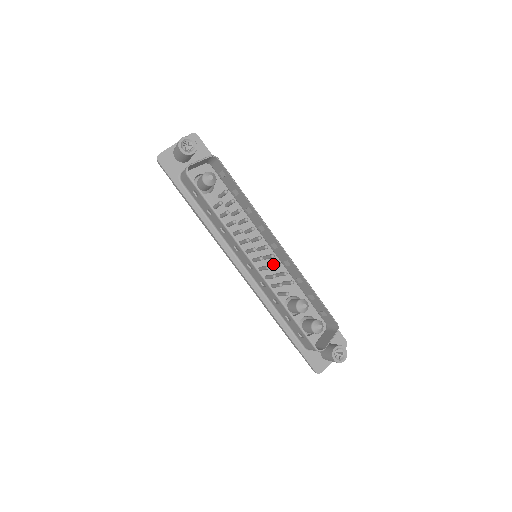
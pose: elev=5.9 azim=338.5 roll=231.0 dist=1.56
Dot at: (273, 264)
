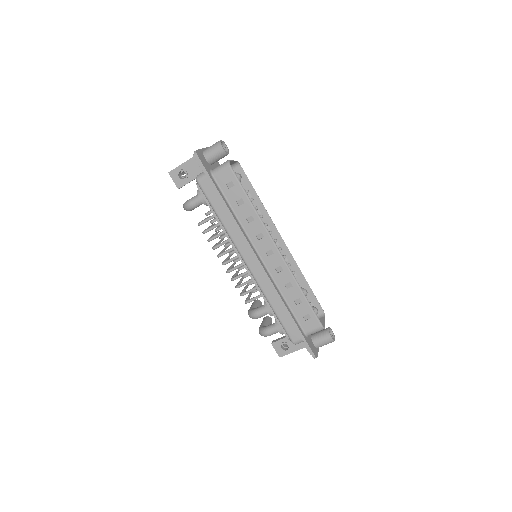
Dot at: occluded
